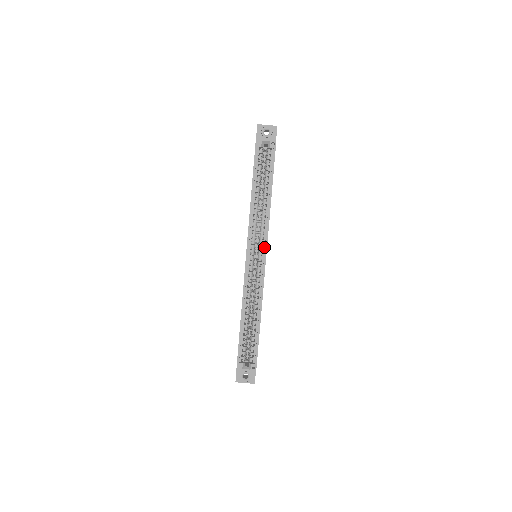
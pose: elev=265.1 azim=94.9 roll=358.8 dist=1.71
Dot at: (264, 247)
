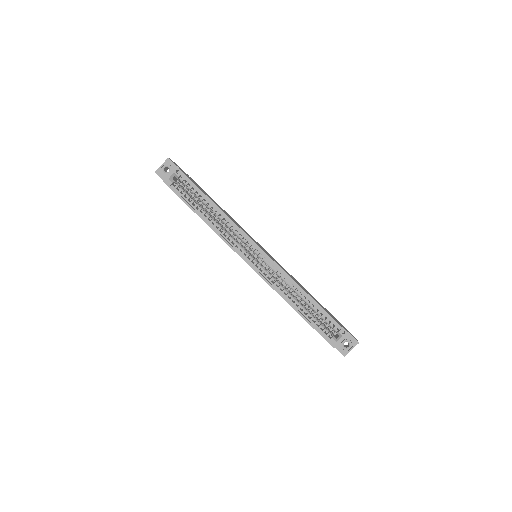
Dot at: (252, 244)
